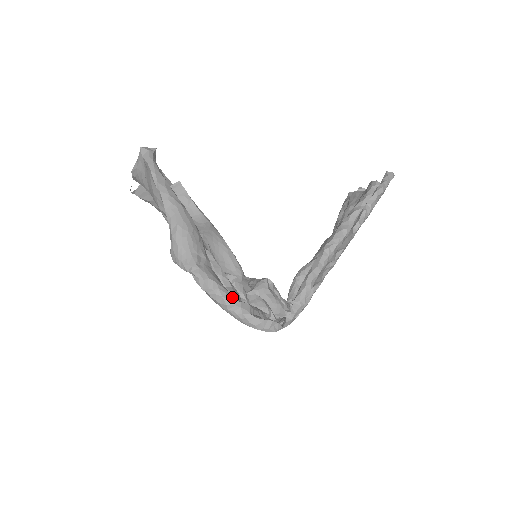
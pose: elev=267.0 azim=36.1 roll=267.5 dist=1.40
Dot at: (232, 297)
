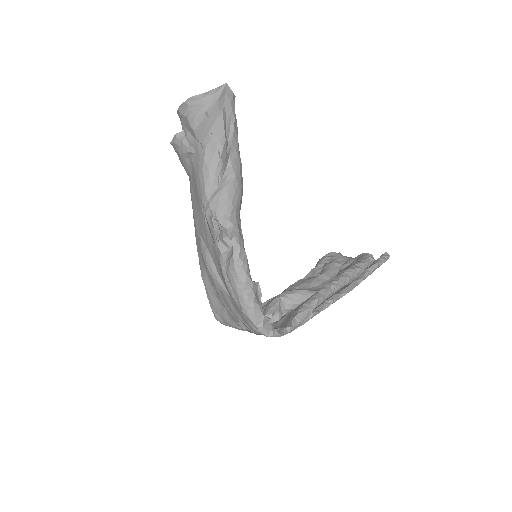
Dot at: occluded
